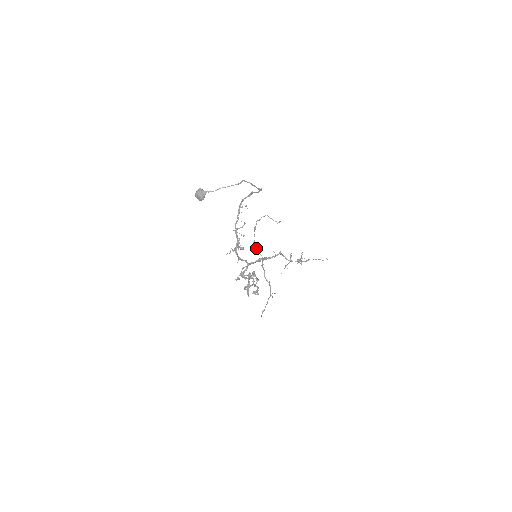
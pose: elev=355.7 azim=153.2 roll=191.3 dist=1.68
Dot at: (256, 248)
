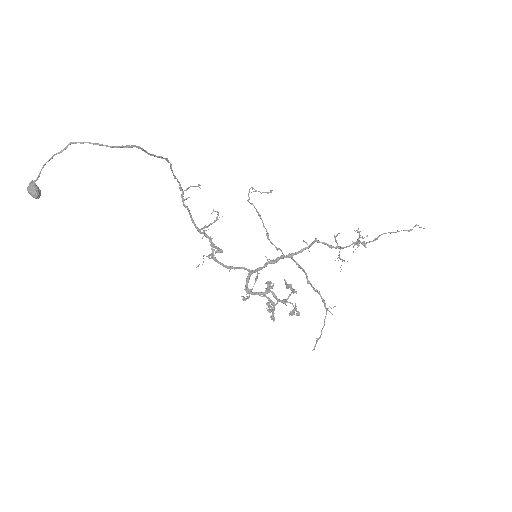
Dot at: (272, 244)
